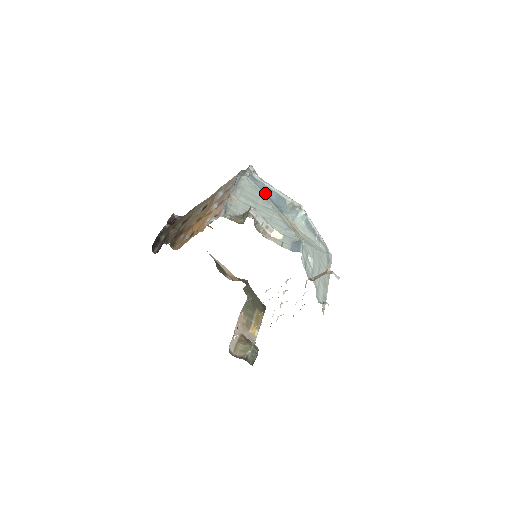
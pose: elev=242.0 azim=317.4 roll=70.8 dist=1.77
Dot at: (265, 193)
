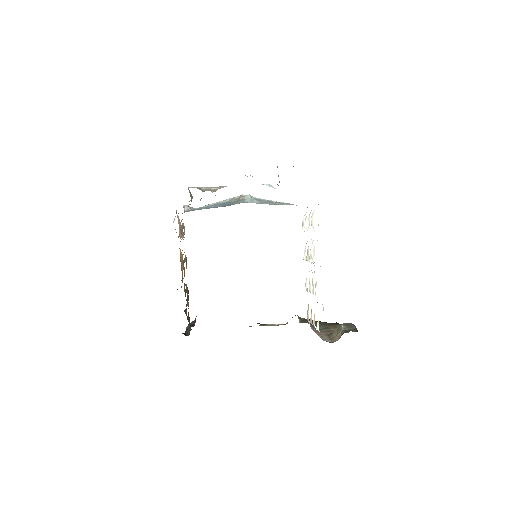
Dot at: occluded
